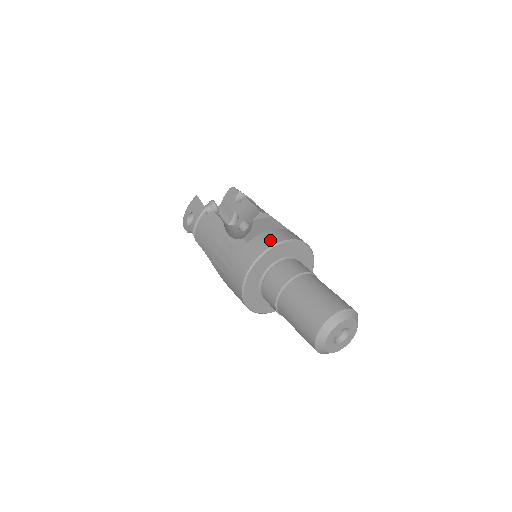
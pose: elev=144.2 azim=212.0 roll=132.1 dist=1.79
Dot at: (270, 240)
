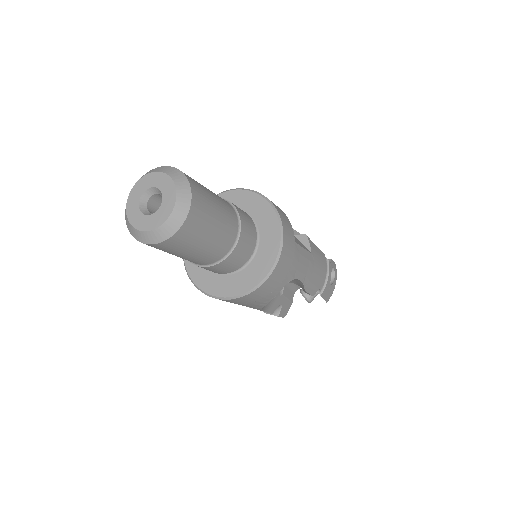
Dot at: occluded
